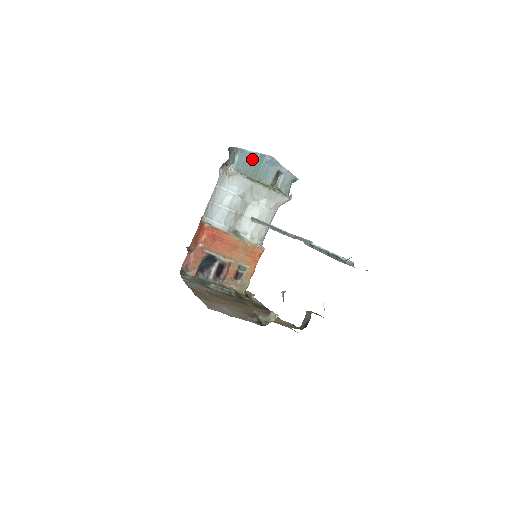
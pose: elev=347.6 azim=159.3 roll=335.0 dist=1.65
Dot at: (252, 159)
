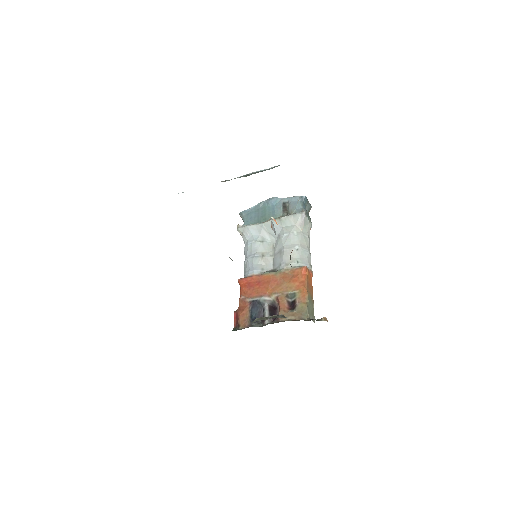
Dot at: (256, 211)
